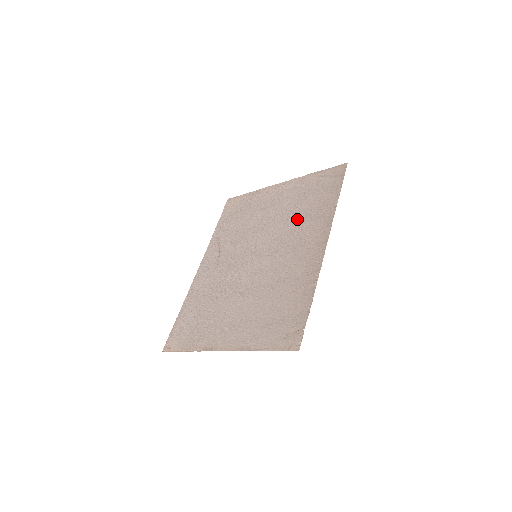
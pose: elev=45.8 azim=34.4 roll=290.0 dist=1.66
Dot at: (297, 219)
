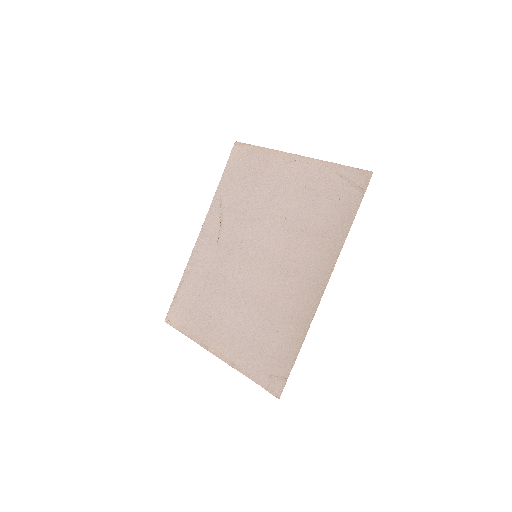
Dot at: (303, 230)
